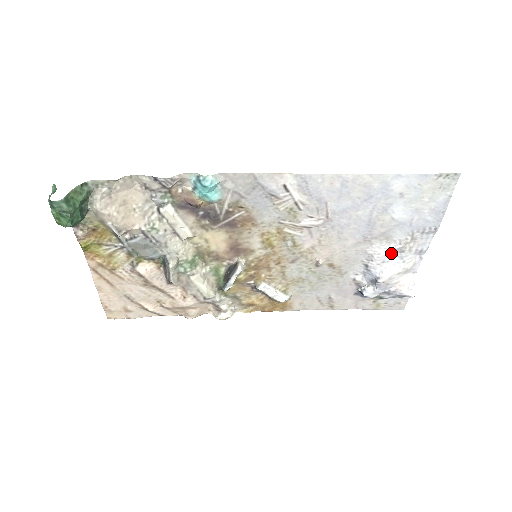
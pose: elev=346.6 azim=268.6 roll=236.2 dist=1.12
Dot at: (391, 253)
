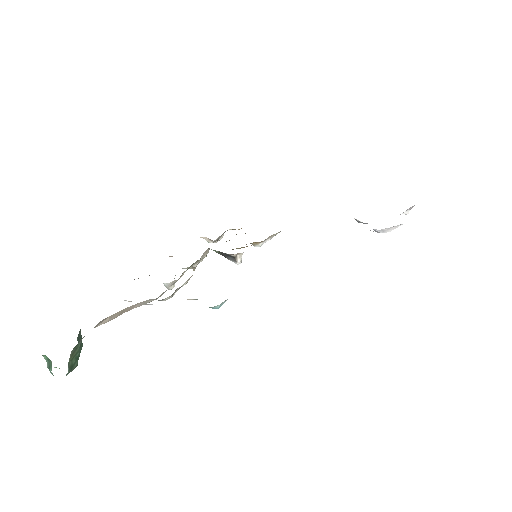
Dot at: occluded
